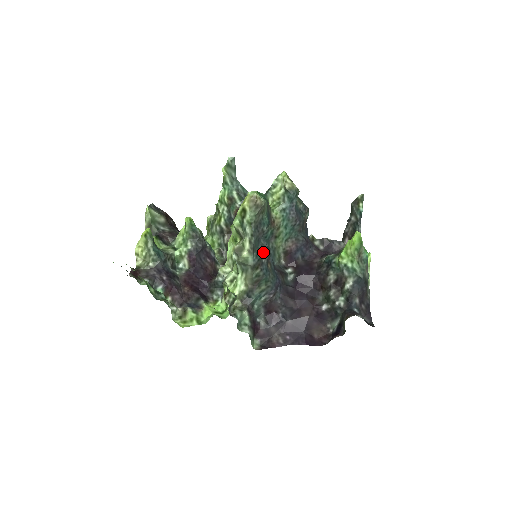
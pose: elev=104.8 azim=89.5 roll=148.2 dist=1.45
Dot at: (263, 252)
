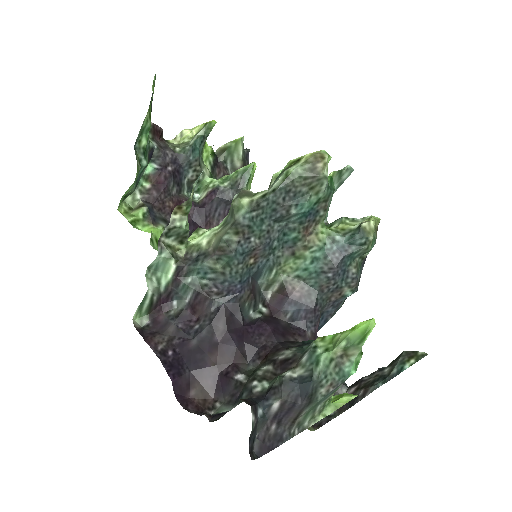
Dot at: (263, 231)
